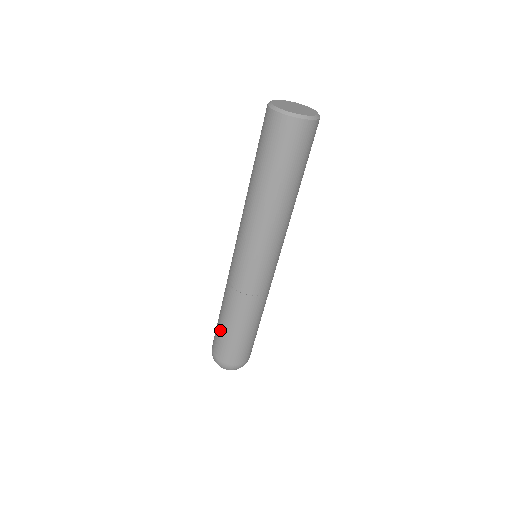
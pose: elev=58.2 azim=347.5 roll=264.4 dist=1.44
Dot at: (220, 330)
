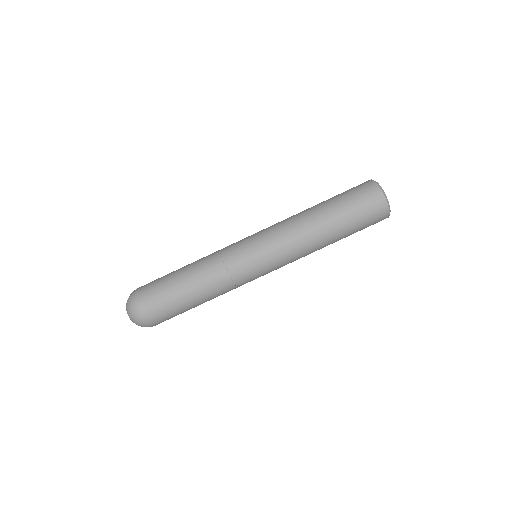
Dot at: (174, 293)
